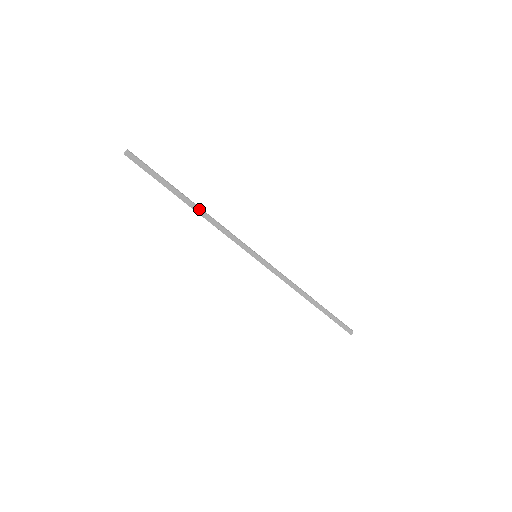
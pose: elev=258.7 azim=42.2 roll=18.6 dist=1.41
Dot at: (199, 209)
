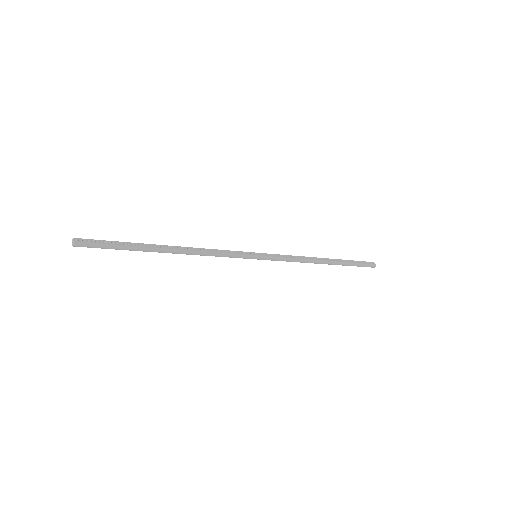
Dot at: (179, 251)
